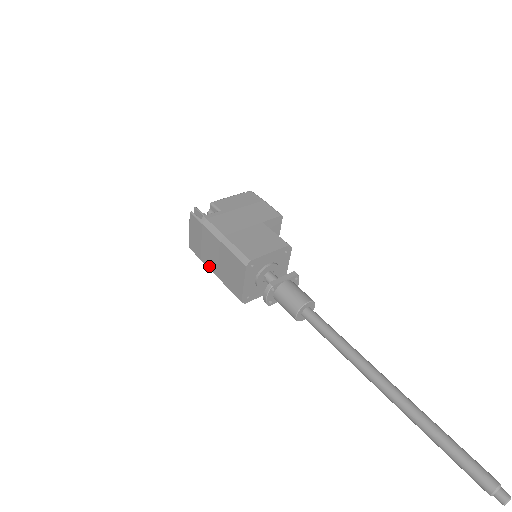
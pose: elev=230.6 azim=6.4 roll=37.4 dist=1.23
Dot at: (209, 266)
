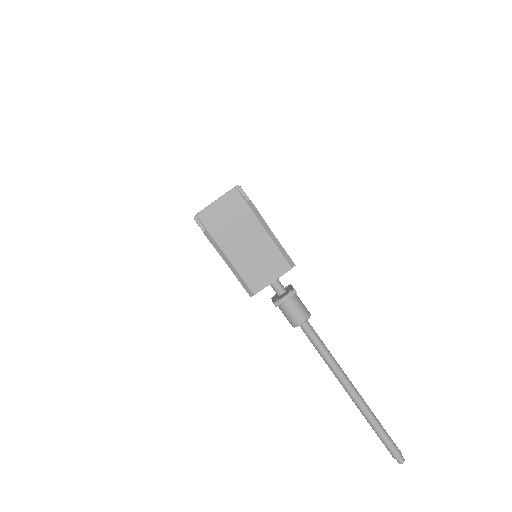
Dot at: (224, 246)
